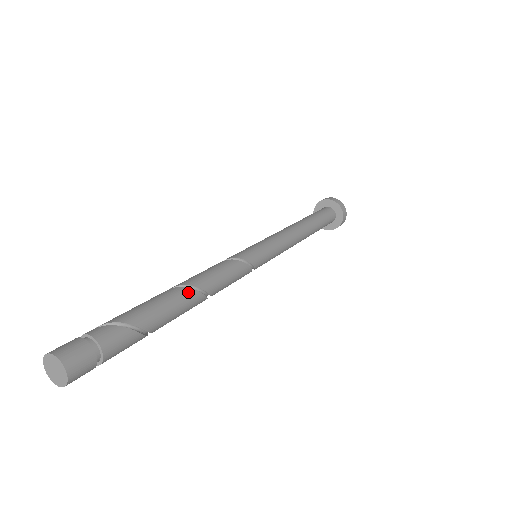
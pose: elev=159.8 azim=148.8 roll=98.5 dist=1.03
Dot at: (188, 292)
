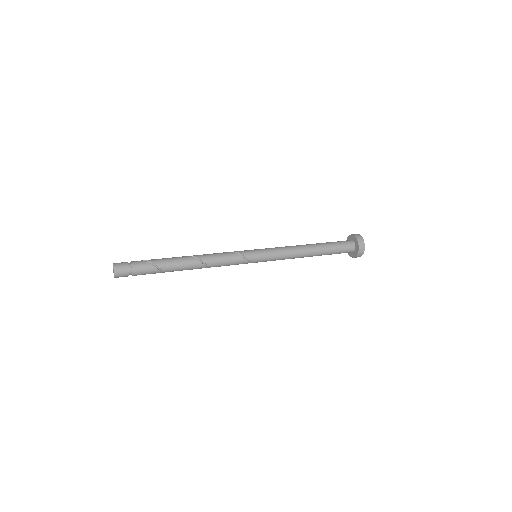
Dot at: (188, 257)
